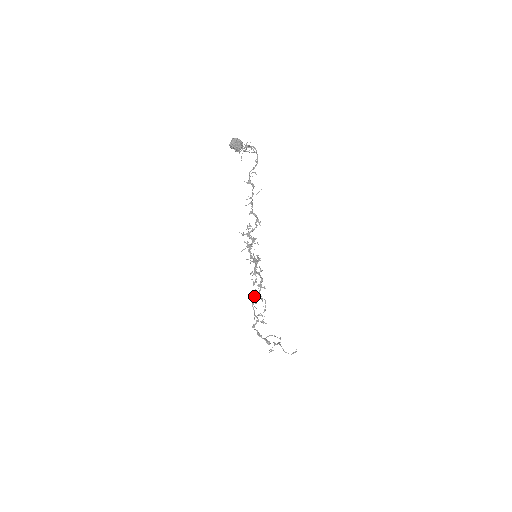
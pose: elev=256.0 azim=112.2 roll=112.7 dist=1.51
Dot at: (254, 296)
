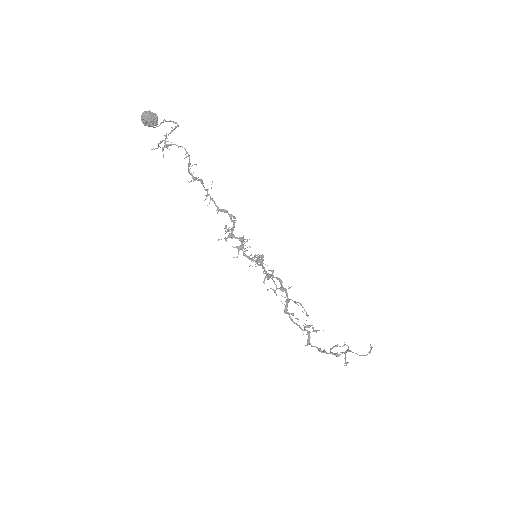
Dot at: (285, 306)
